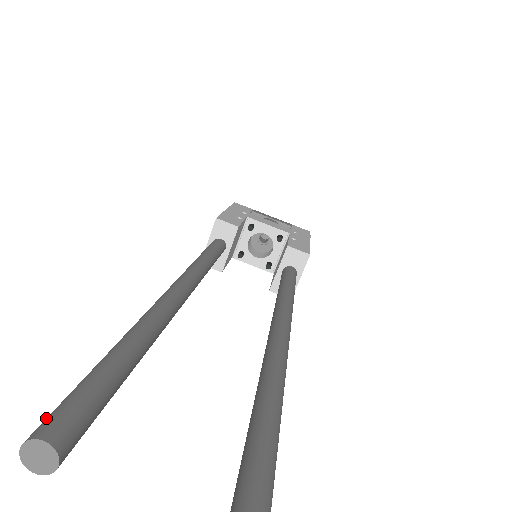
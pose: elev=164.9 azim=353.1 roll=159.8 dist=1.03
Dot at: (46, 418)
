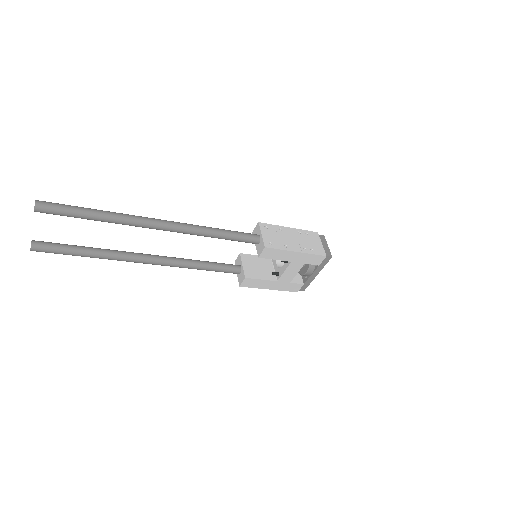
Dot at: occluded
